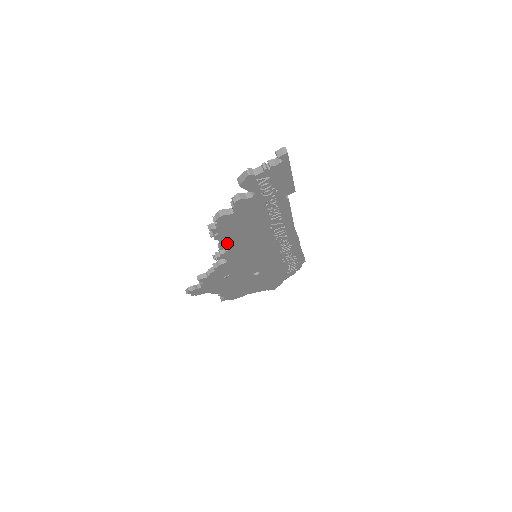
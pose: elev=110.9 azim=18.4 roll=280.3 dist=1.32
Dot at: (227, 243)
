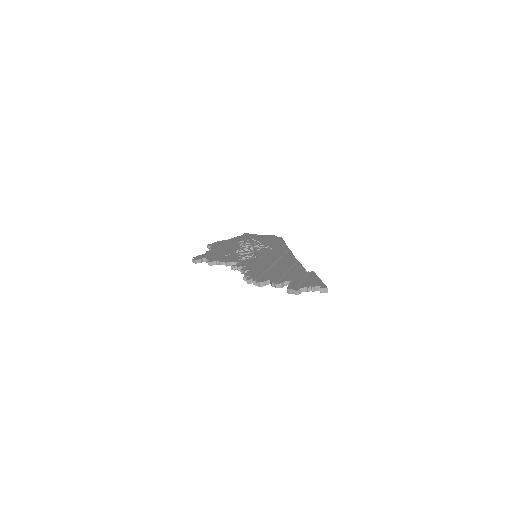
Dot at: occluded
